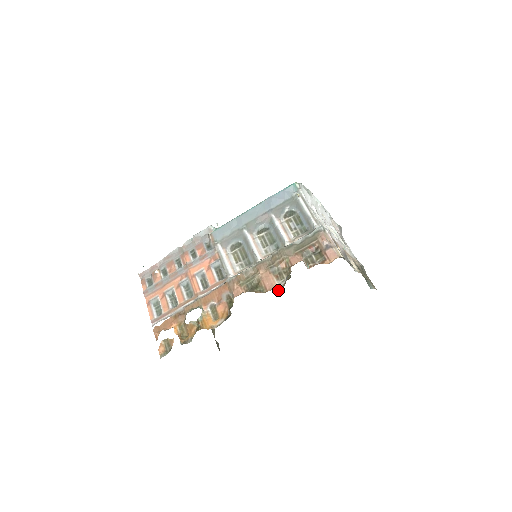
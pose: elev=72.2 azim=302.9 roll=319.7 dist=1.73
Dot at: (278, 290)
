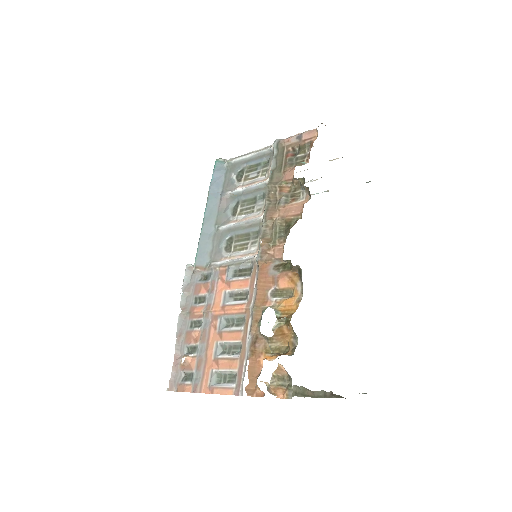
Dot at: (308, 200)
